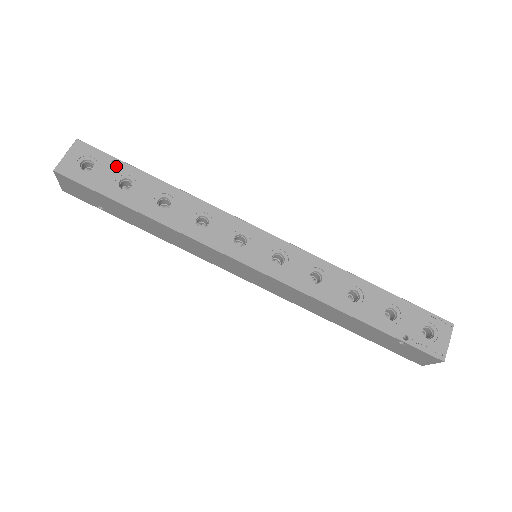
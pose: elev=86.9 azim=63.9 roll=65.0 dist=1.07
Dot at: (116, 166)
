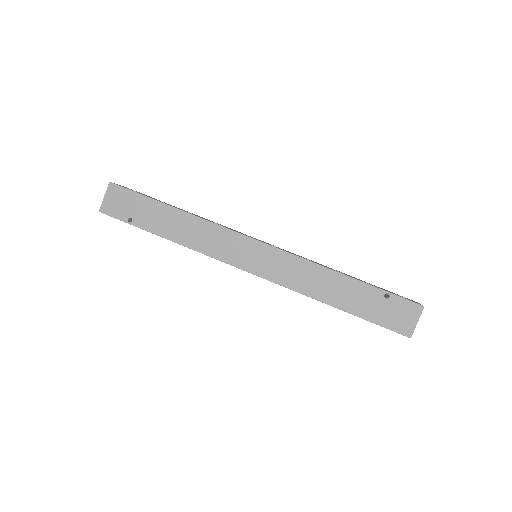
Dot at: occluded
